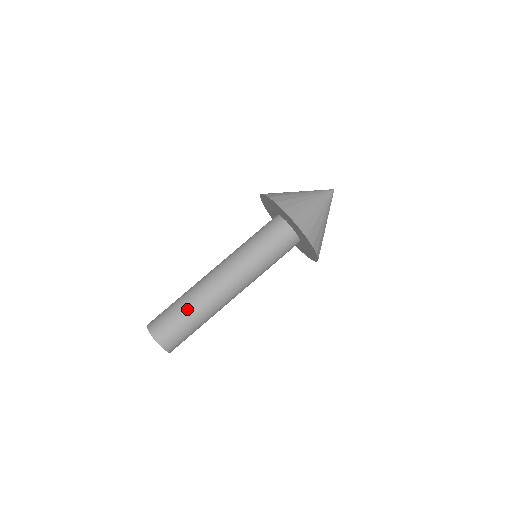
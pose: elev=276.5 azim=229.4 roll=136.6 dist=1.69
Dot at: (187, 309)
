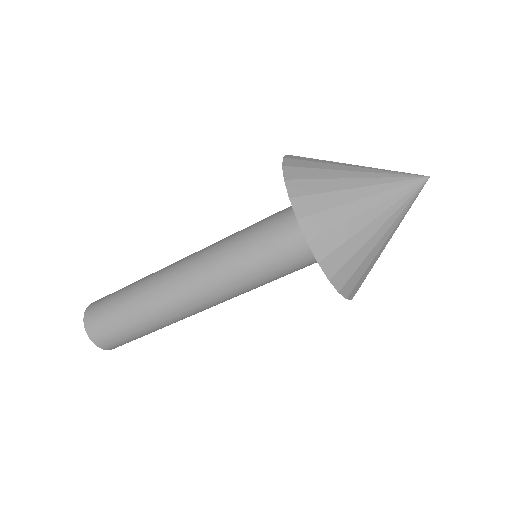
Dot at: (131, 304)
